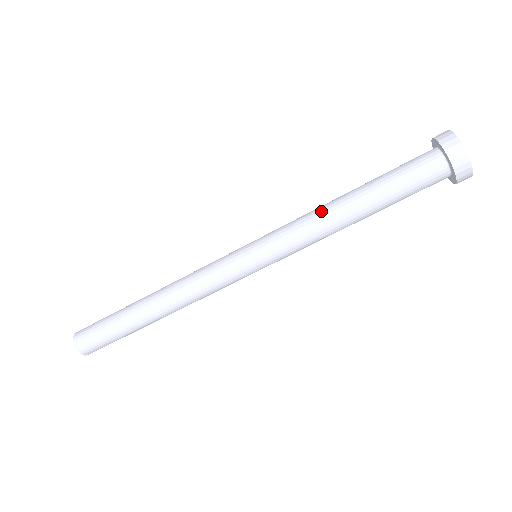
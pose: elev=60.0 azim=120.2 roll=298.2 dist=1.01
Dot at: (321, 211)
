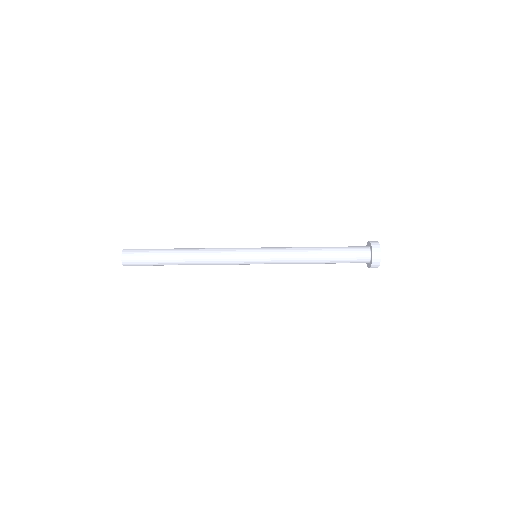
Dot at: occluded
